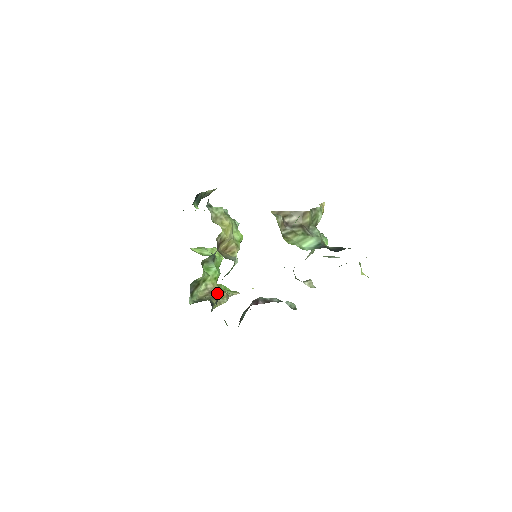
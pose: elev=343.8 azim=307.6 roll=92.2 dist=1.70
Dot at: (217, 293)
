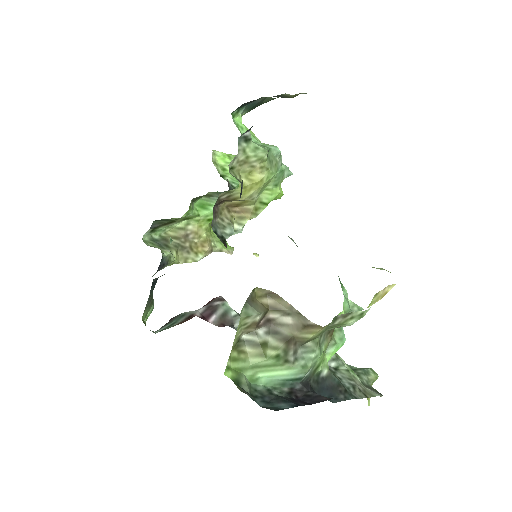
Dot at: (196, 241)
